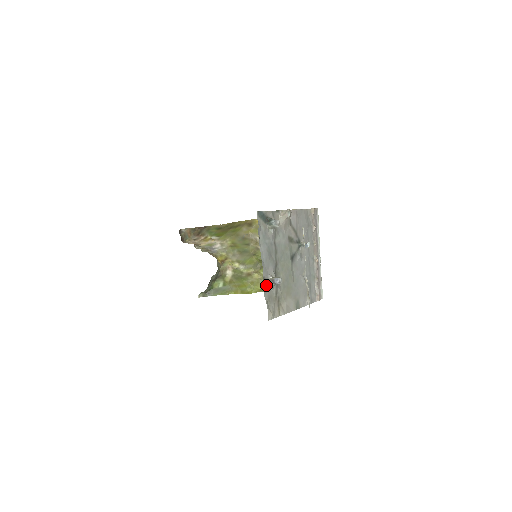
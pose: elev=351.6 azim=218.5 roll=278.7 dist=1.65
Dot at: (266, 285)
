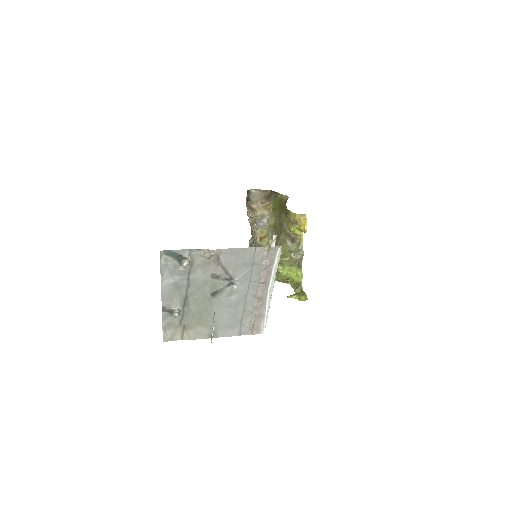
Dot at: (167, 313)
